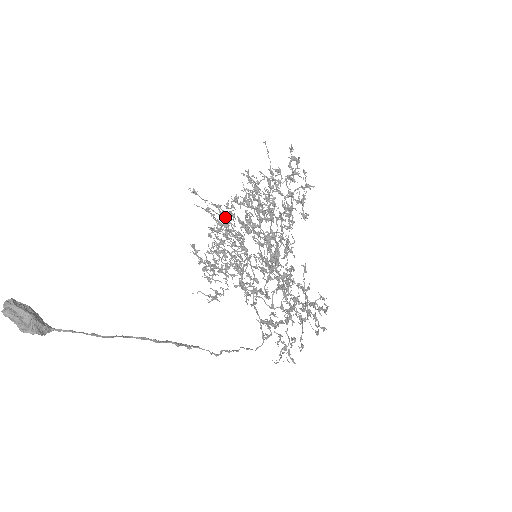
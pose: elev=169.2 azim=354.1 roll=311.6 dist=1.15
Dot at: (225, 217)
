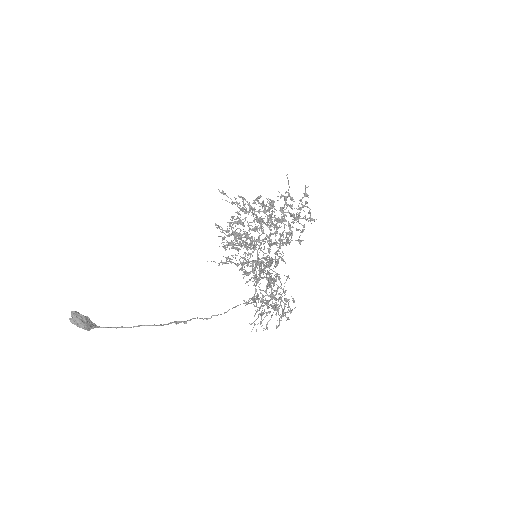
Dot at: occluded
